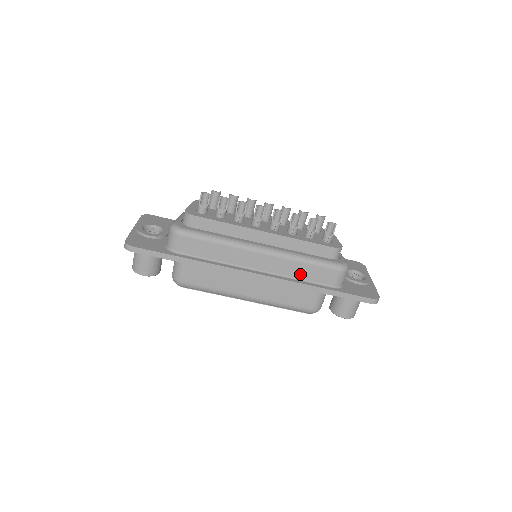
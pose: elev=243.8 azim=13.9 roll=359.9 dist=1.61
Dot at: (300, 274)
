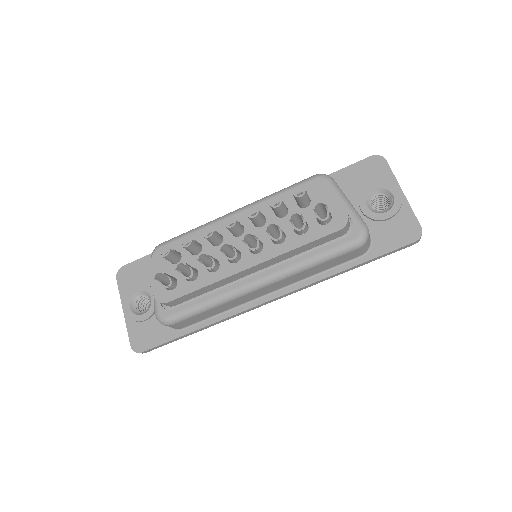
Dot at: (316, 271)
